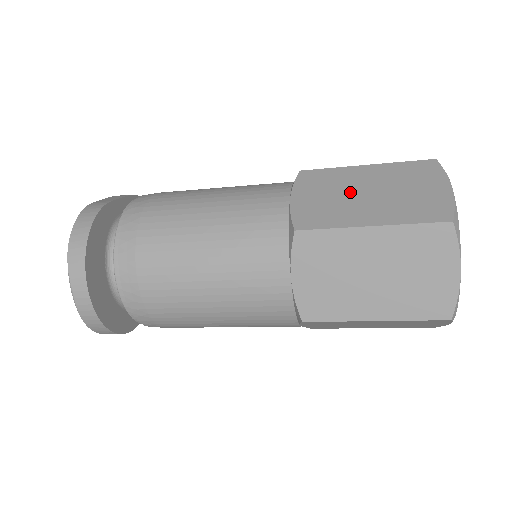
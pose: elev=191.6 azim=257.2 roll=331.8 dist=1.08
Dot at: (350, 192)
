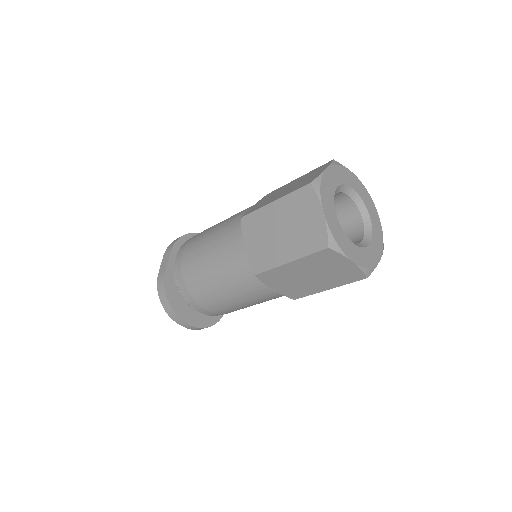
Dot at: (272, 233)
